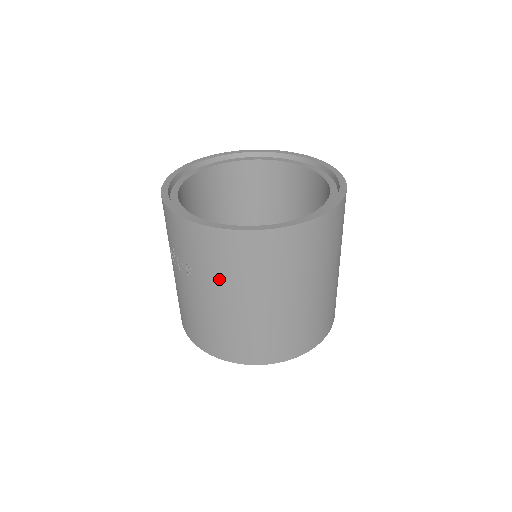
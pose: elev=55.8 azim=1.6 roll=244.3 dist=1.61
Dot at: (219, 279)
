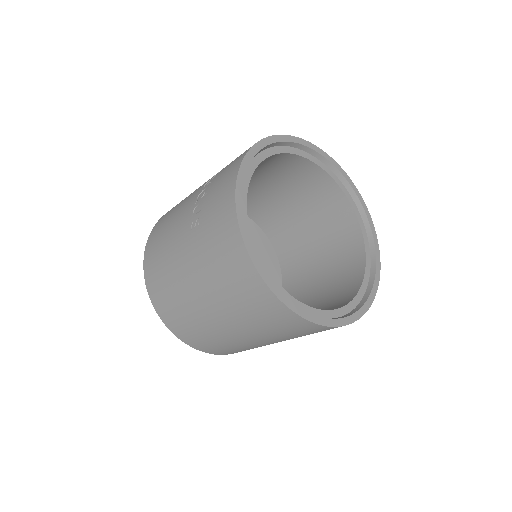
Dot at: (205, 261)
